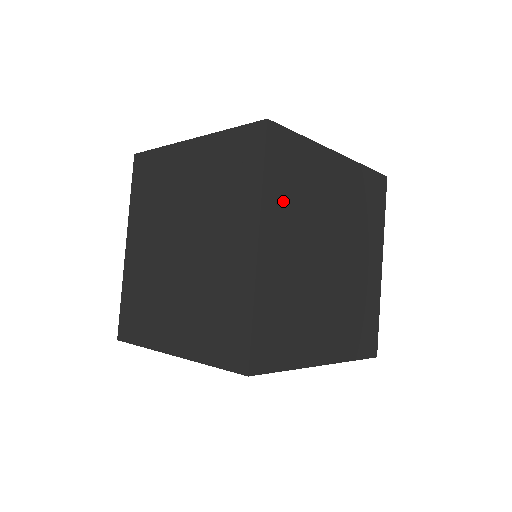
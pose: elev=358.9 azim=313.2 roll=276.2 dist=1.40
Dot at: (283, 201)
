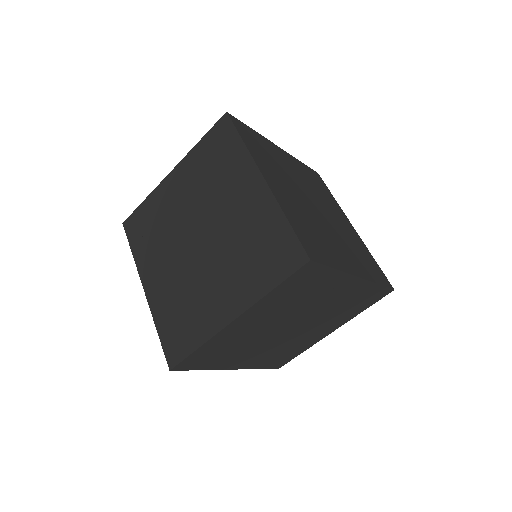
Dot at: (304, 172)
